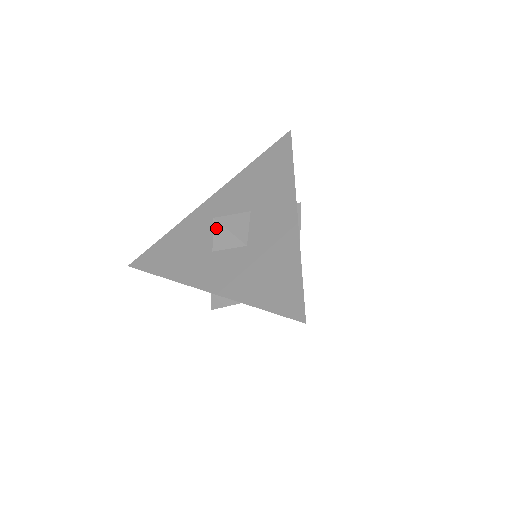
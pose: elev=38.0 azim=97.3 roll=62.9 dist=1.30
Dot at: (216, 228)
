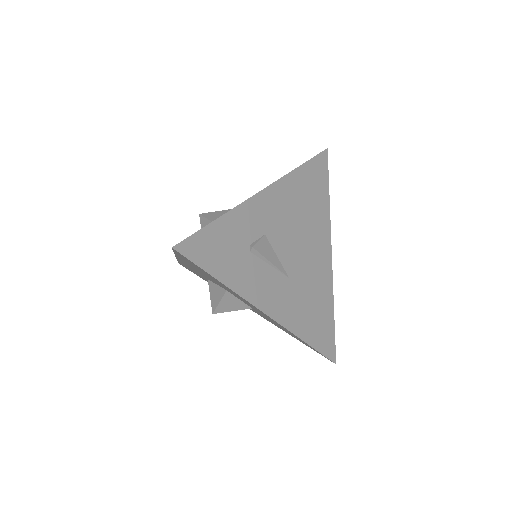
Dot at: occluded
